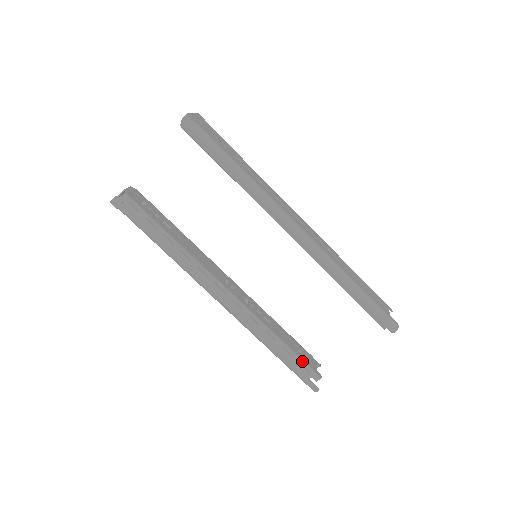
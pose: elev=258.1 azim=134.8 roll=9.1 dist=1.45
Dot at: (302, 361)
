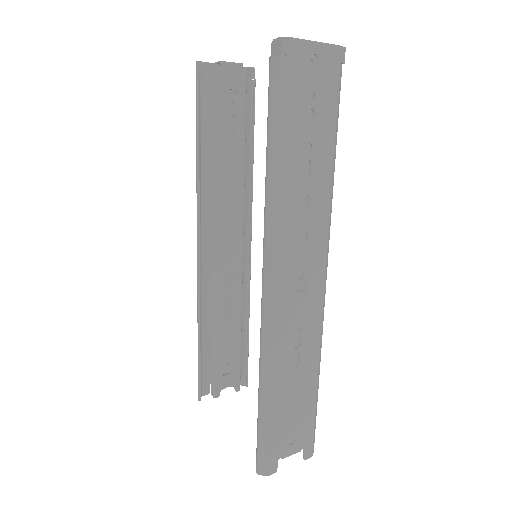
Dot at: (214, 369)
